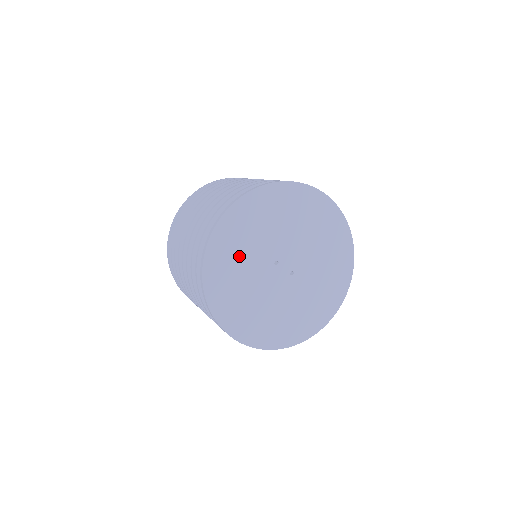
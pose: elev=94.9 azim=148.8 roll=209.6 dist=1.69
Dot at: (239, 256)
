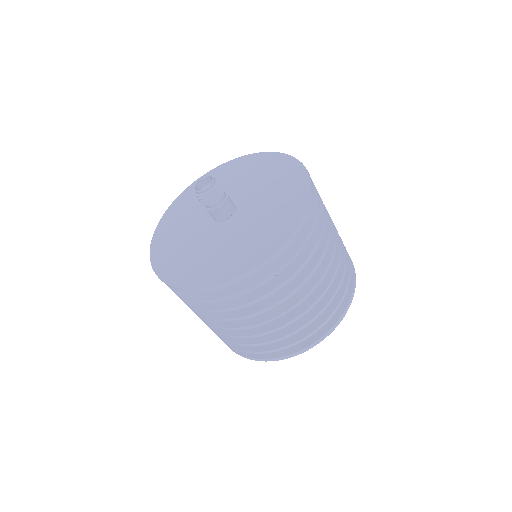
Dot at: occluded
